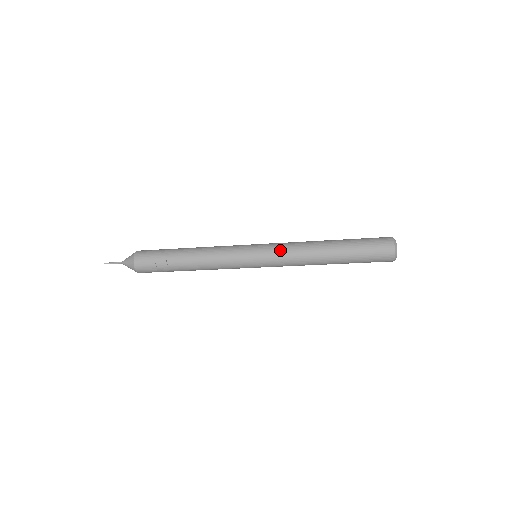
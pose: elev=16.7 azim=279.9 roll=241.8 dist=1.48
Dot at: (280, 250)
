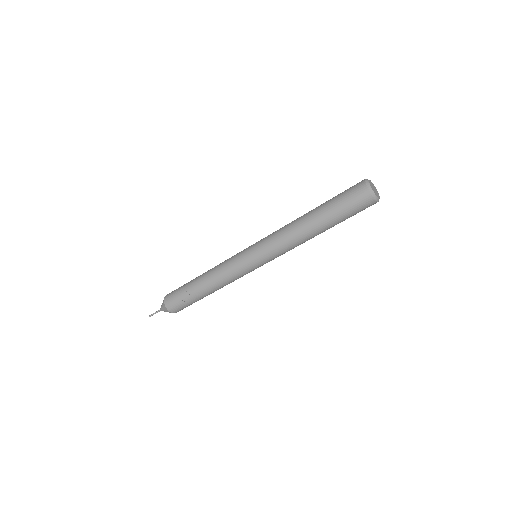
Dot at: (269, 238)
